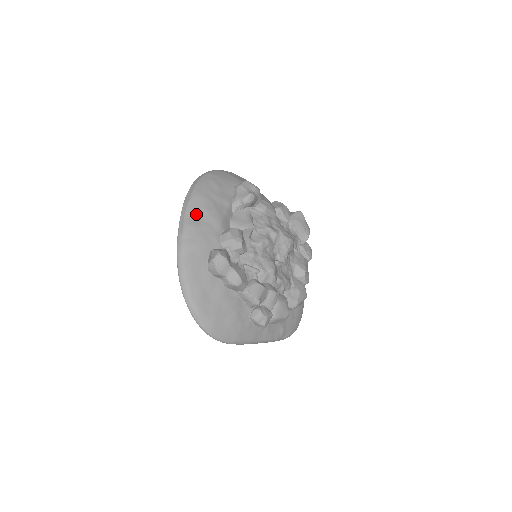
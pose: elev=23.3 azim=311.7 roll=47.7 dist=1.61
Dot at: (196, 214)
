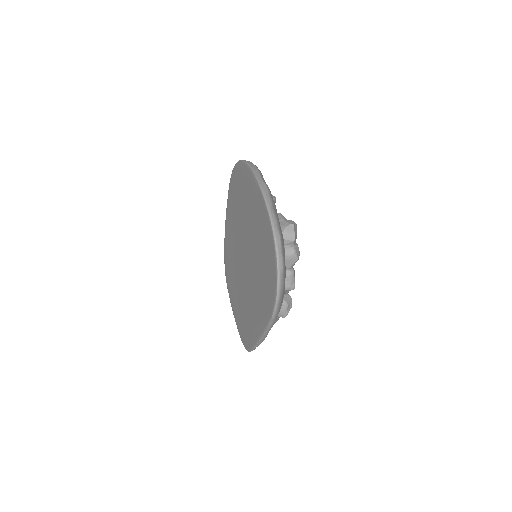
Dot at: occluded
